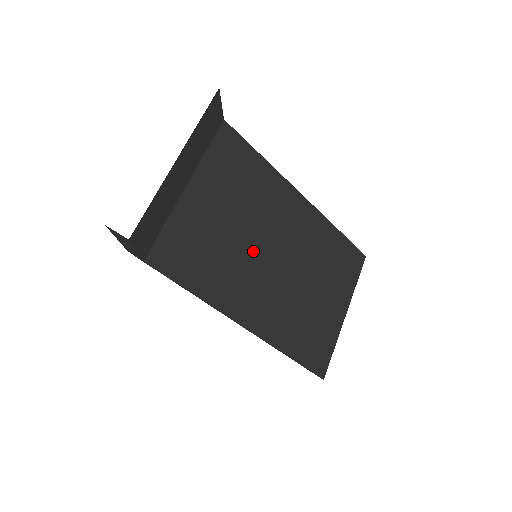
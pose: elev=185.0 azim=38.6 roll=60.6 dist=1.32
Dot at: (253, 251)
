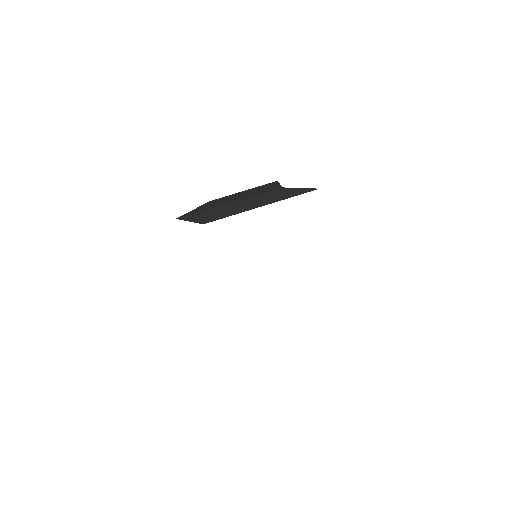
Dot at: occluded
